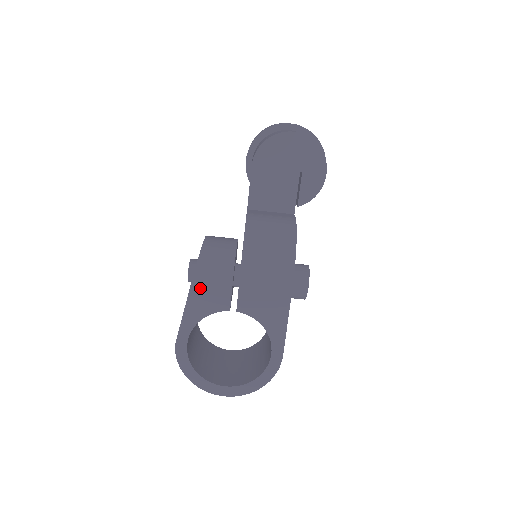
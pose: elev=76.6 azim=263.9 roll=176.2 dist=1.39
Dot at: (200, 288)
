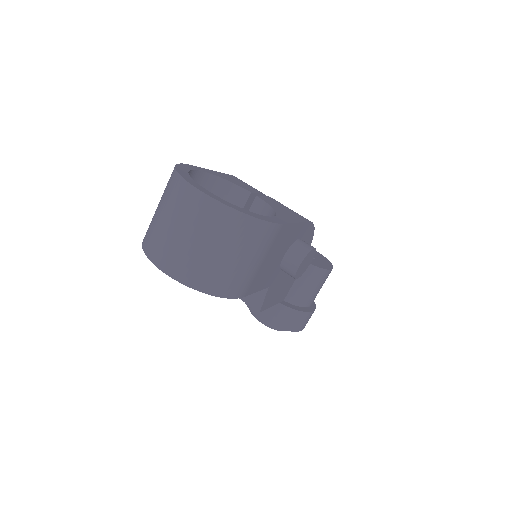
Dot at: (236, 179)
